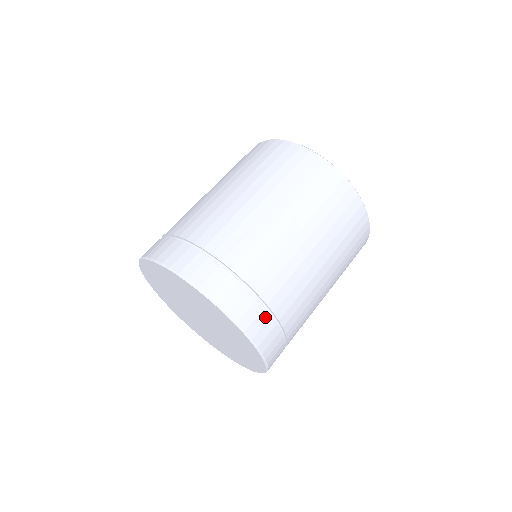
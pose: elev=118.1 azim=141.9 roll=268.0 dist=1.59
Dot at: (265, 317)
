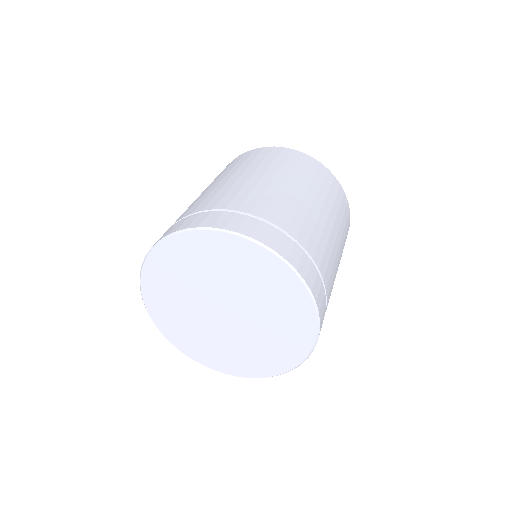
Dot at: occluded
